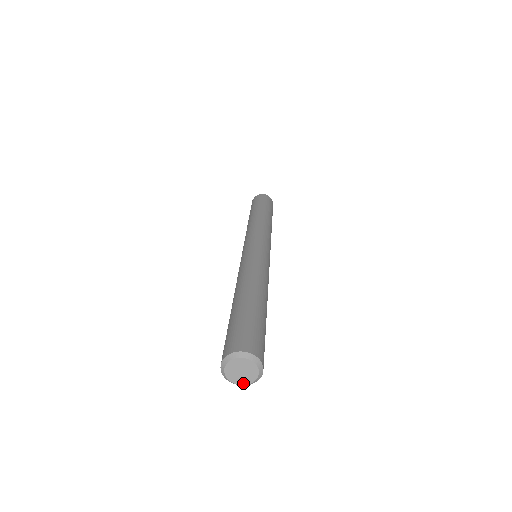
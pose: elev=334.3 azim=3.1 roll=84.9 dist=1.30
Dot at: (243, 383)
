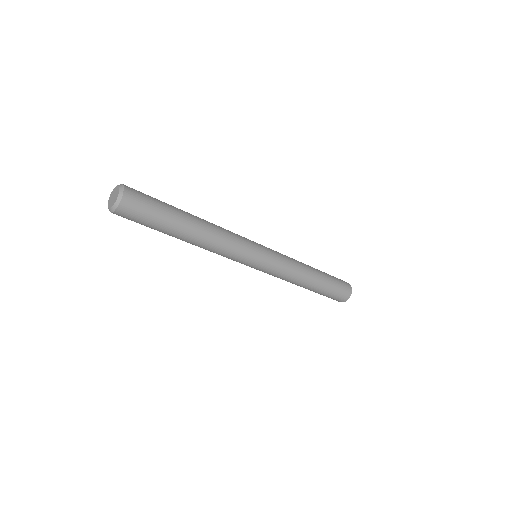
Dot at: (109, 206)
